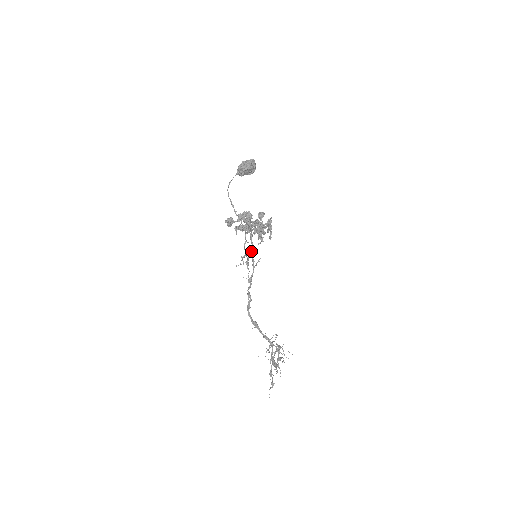
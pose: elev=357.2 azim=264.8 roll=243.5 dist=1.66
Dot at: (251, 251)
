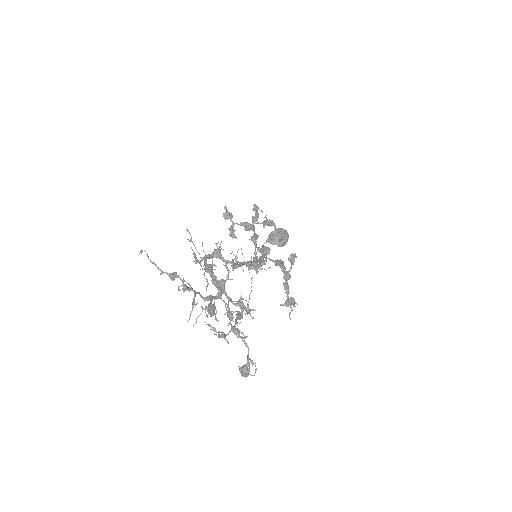
Dot at: (253, 258)
